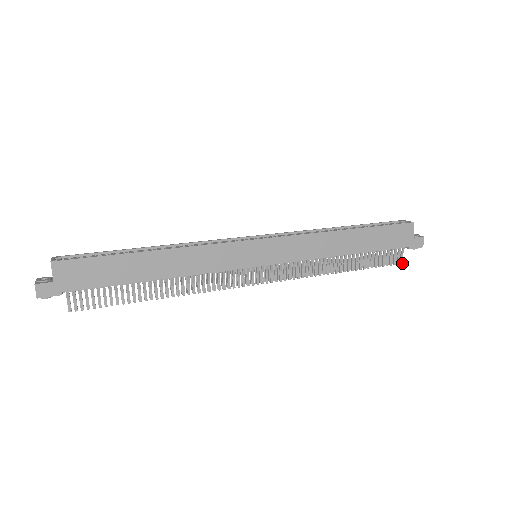
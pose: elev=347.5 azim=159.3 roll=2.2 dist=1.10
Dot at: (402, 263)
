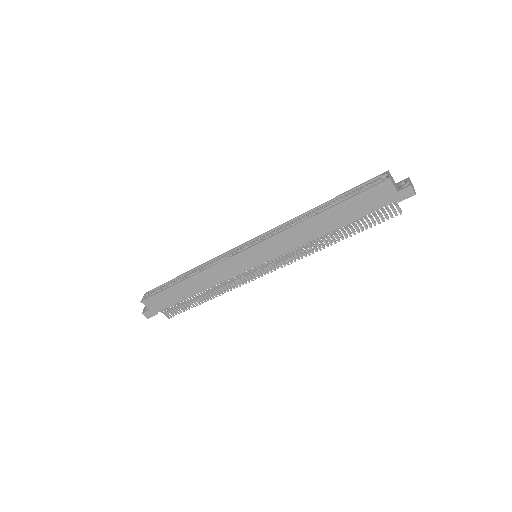
Dot at: (401, 213)
